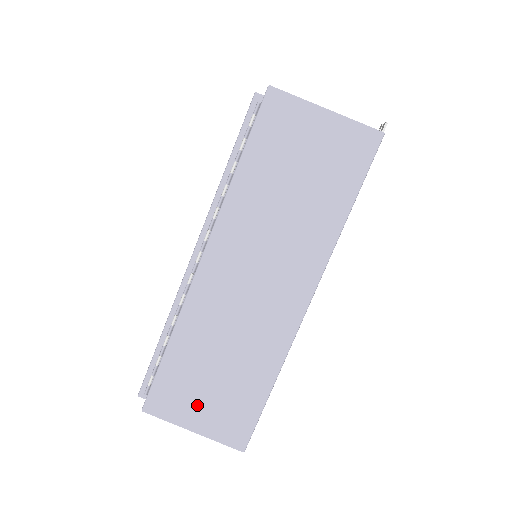
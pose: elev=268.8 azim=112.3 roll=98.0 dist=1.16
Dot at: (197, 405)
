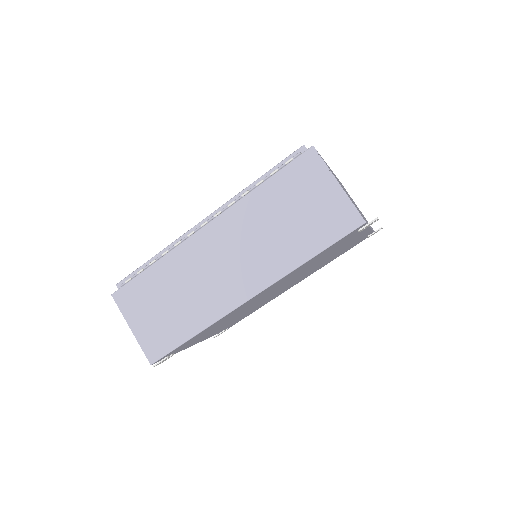
Dot at: (144, 315)
